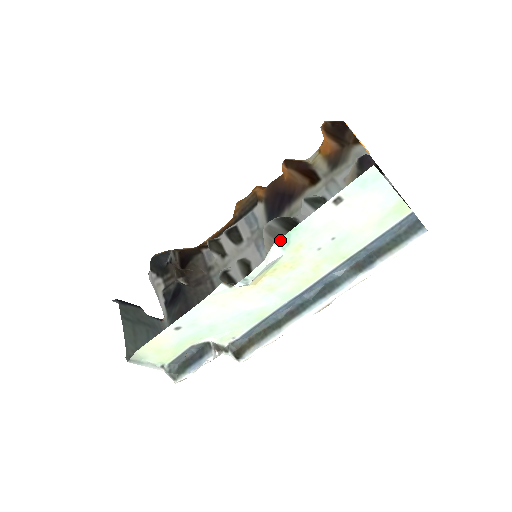
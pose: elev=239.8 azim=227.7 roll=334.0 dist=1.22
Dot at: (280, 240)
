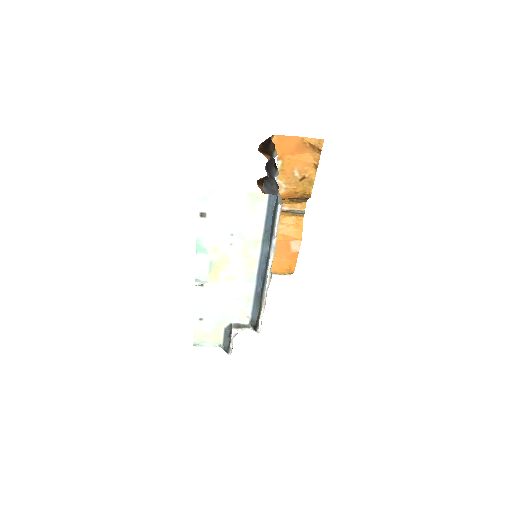
Dot at: (197, 250)
